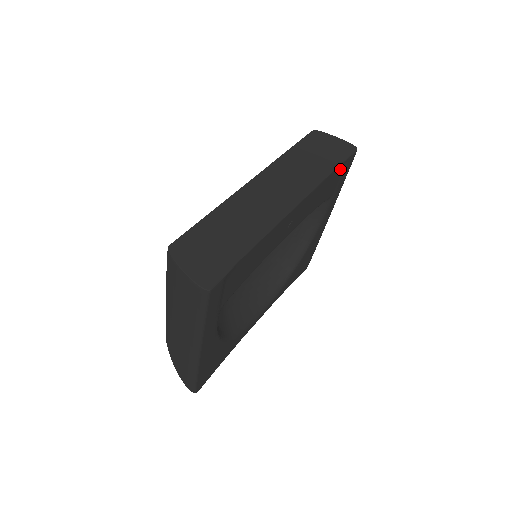
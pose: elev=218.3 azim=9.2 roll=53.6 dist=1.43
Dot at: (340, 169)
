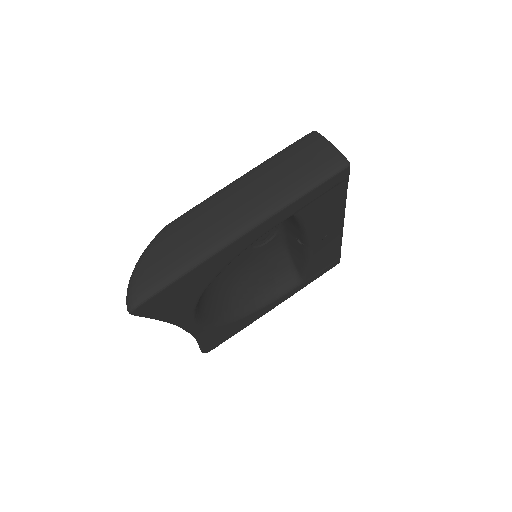
Dot at: (334, 258)
